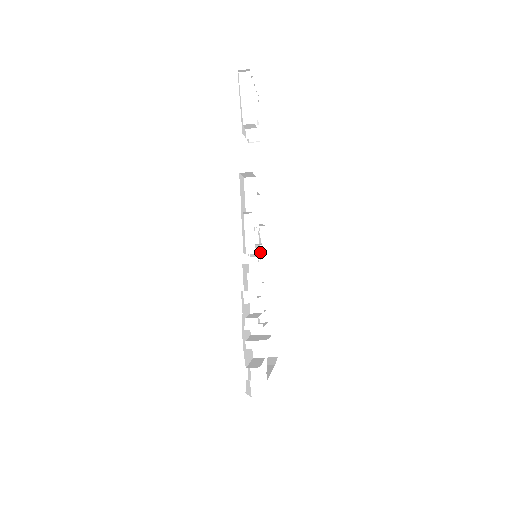
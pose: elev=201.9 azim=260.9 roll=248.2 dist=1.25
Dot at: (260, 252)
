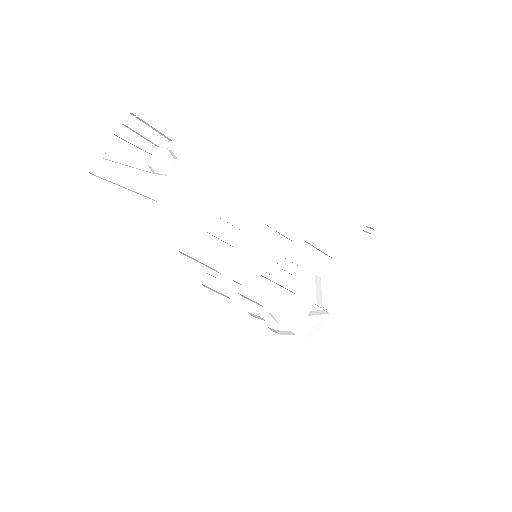
Dot at: (269, 227)
